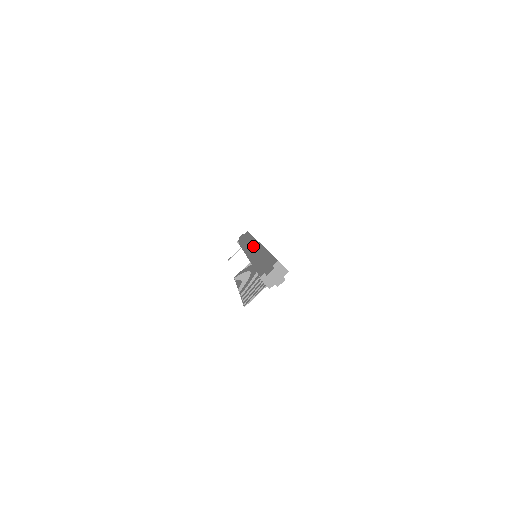
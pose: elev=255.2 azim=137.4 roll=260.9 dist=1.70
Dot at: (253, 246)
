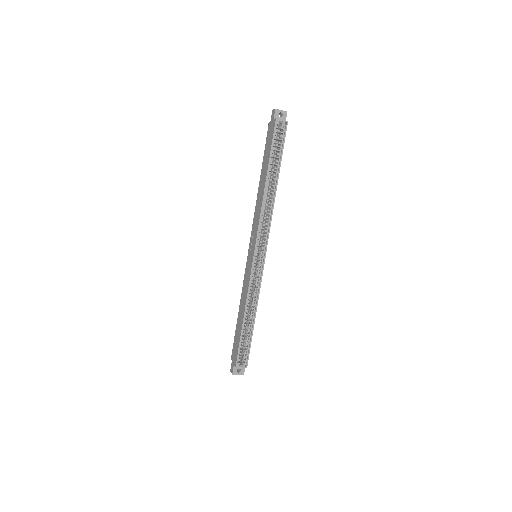
Dot at: (252, 243)
